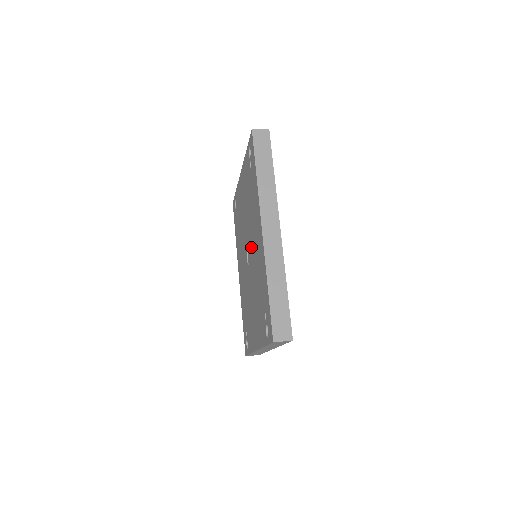
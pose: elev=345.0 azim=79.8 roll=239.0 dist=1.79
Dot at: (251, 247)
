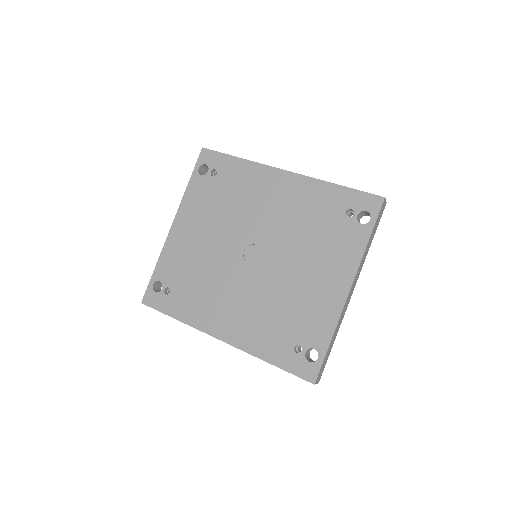
Dot at: (260, 229)
